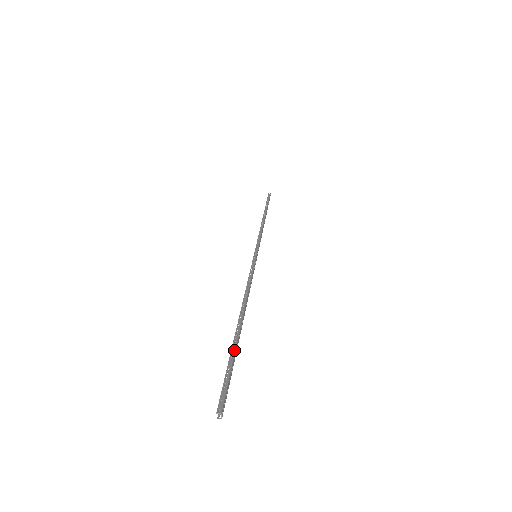
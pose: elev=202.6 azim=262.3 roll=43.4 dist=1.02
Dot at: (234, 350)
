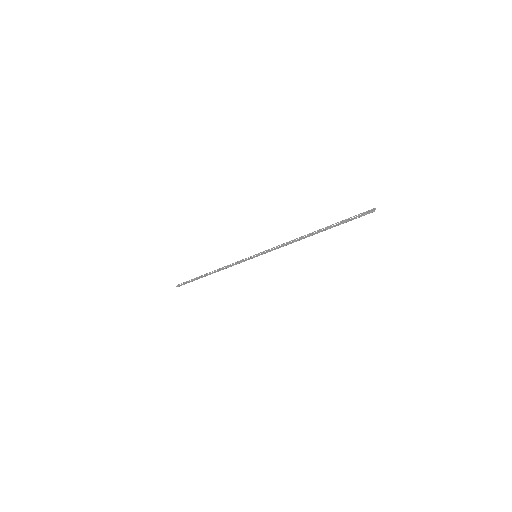
Dot at: (339, 223)
